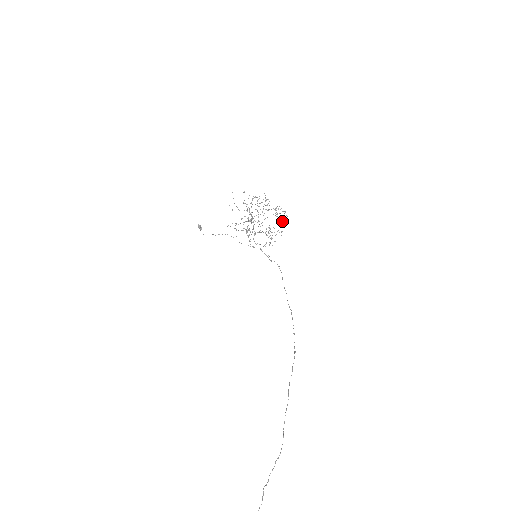
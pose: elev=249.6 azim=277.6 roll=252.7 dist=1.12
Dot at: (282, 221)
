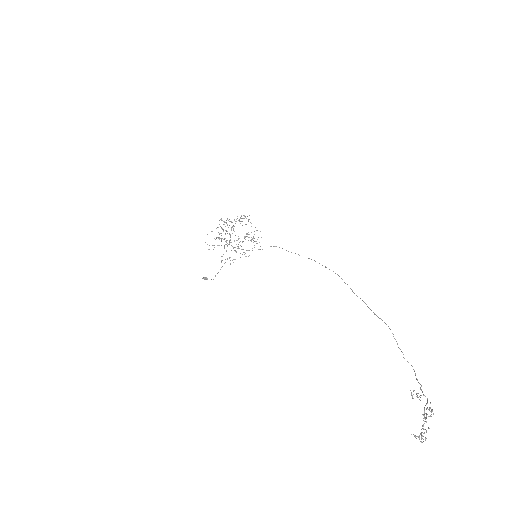
Dot at: (248, 221)
